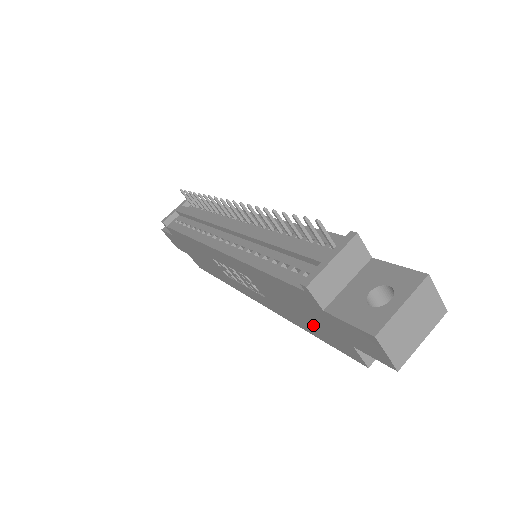
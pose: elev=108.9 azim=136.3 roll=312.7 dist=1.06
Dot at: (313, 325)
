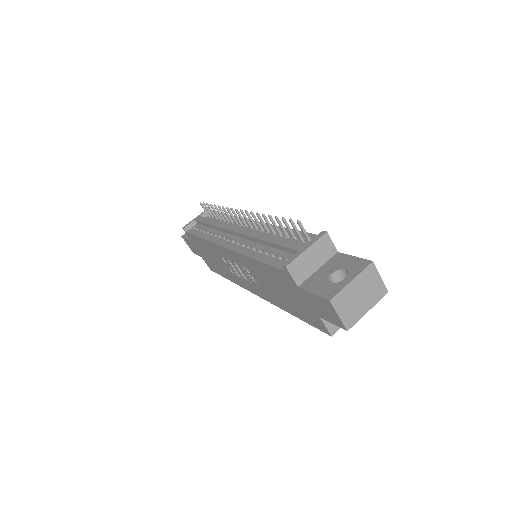
Dot at: (293, 305)
